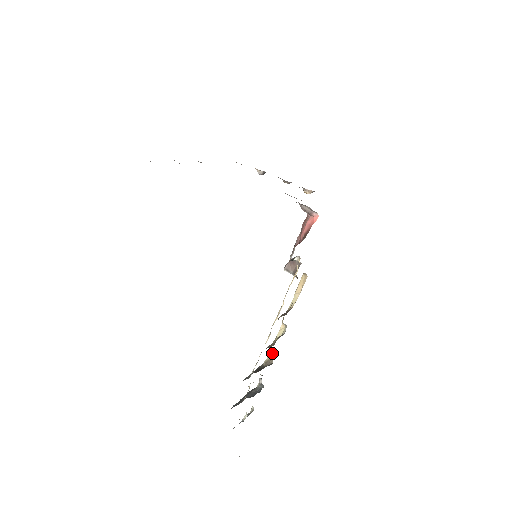
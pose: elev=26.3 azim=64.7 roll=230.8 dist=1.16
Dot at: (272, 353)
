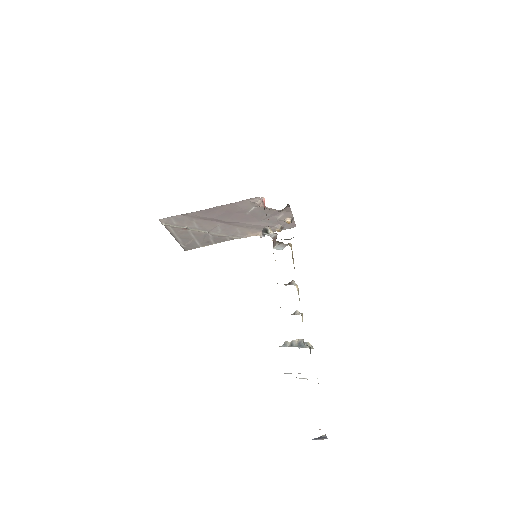
Dot at: (302, 315)
